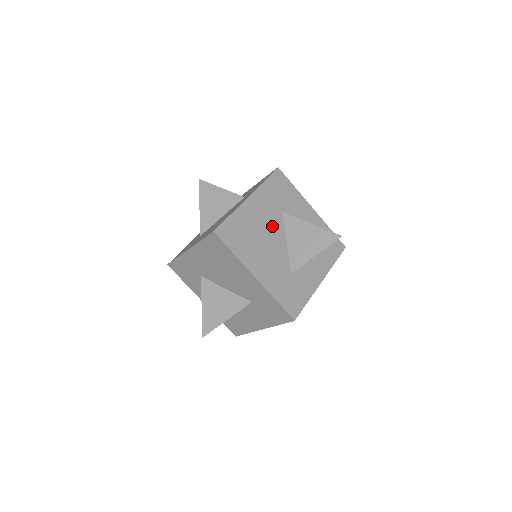
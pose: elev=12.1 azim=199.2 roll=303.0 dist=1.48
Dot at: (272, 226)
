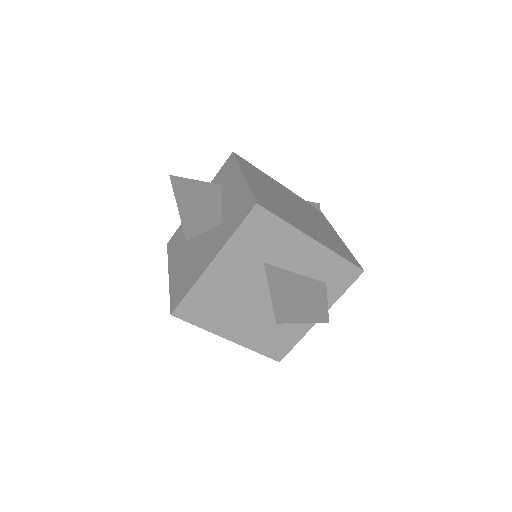
Dot at: (249, 284)
